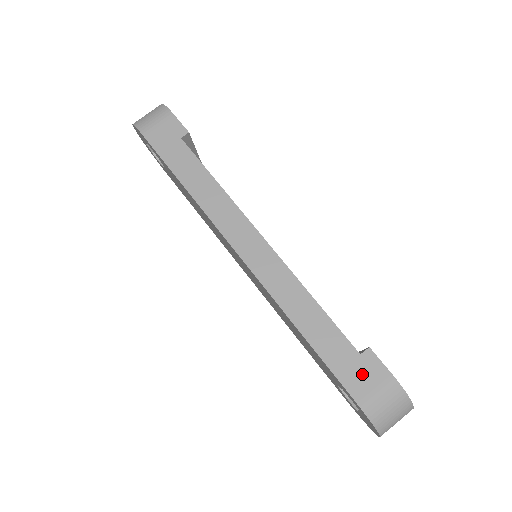
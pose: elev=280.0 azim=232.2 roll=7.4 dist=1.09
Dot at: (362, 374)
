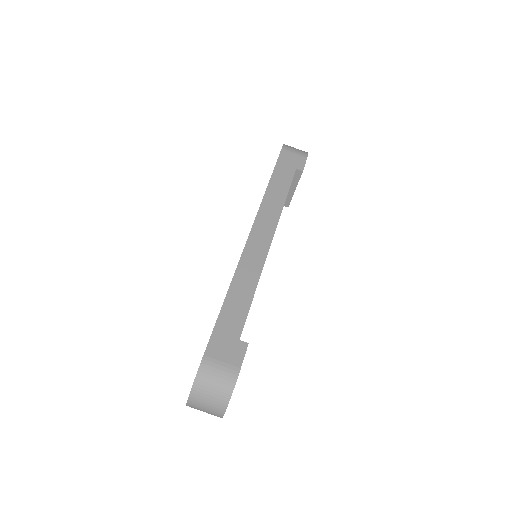
Dot at: (227, 348)
